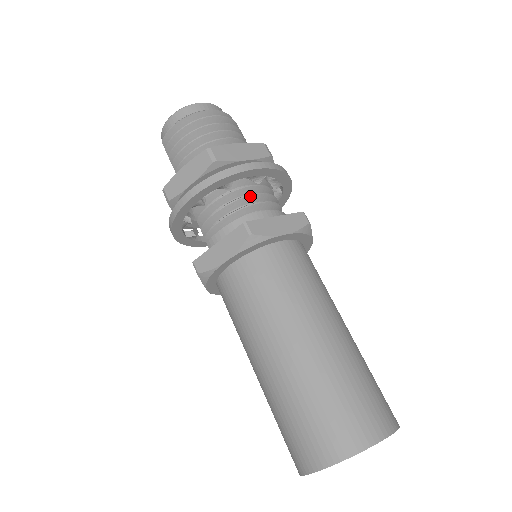
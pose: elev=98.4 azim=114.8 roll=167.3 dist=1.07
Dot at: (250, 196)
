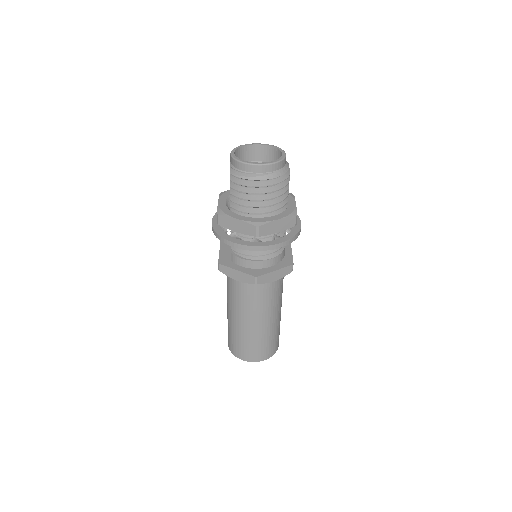
Dot at: occluded
